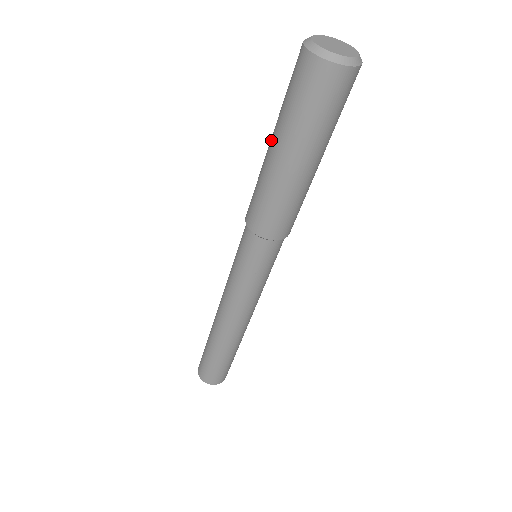
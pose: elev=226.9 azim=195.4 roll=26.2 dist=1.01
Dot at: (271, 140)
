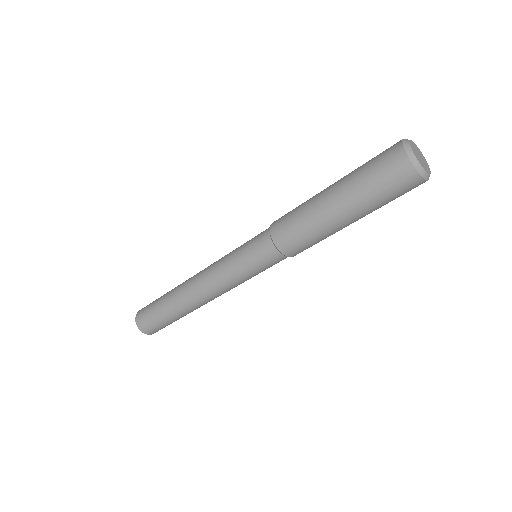
Dot at: (343, 210)
